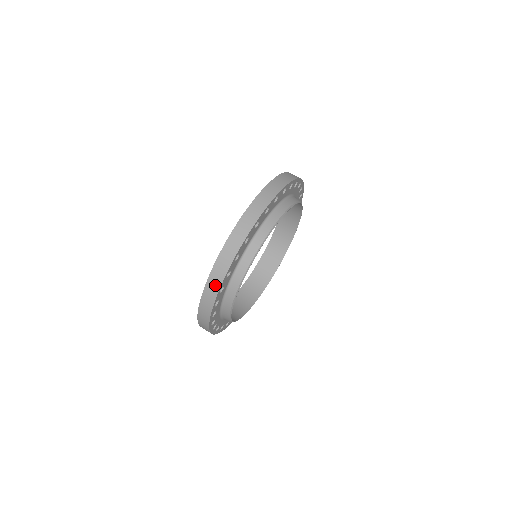
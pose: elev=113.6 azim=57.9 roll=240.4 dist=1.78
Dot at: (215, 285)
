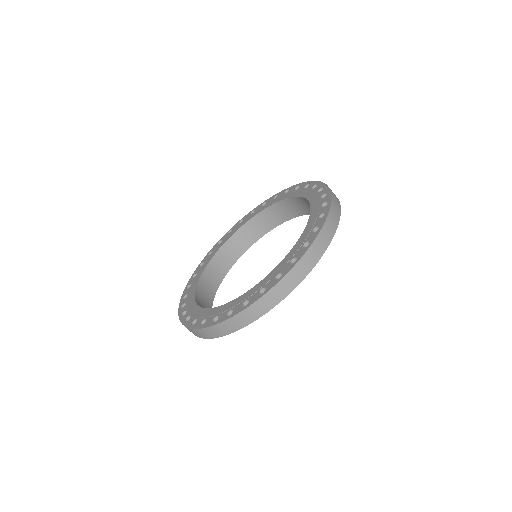
Dot at: occluded
